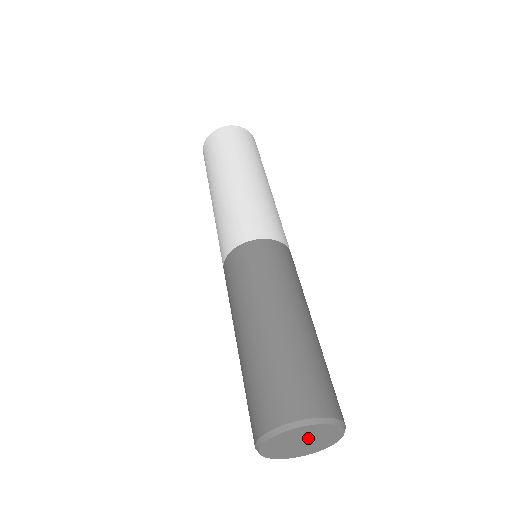
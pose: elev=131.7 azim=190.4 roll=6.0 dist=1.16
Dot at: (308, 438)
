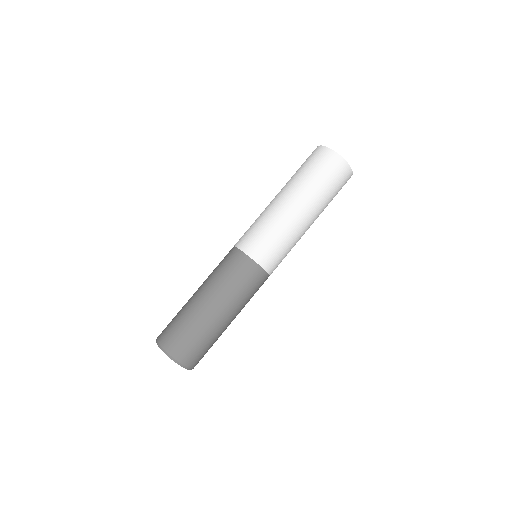
Dot at: occluded
